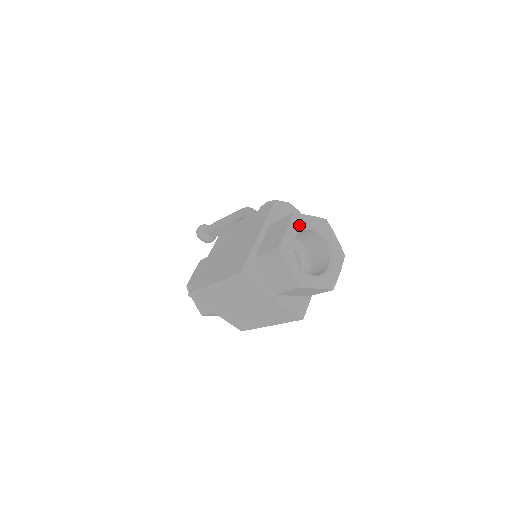
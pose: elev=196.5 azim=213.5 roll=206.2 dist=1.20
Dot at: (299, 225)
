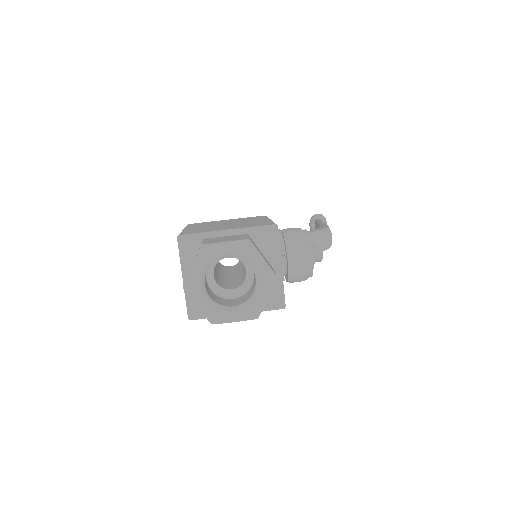
Dot at: (242, 251)
